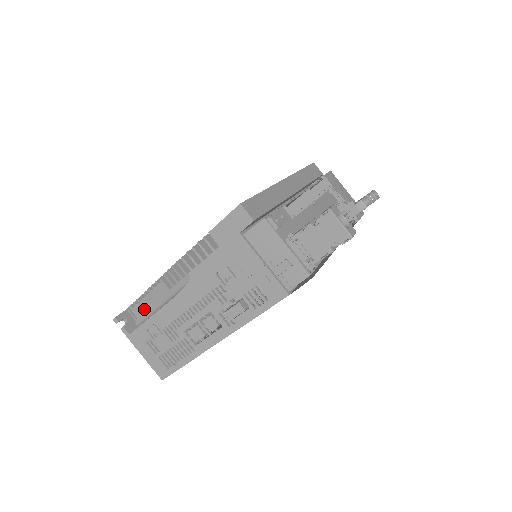
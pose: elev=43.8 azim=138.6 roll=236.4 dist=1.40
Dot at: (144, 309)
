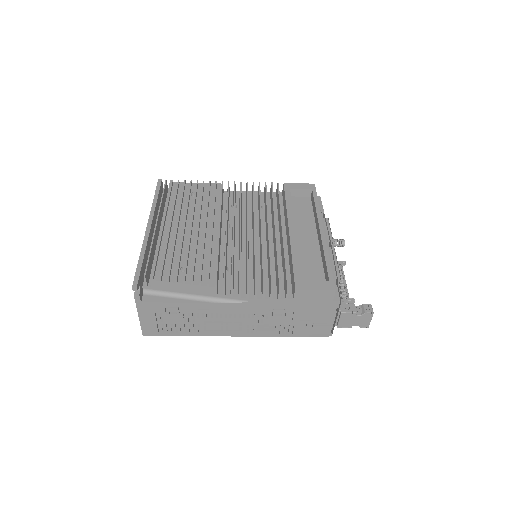
Dot at: (168, 287)
